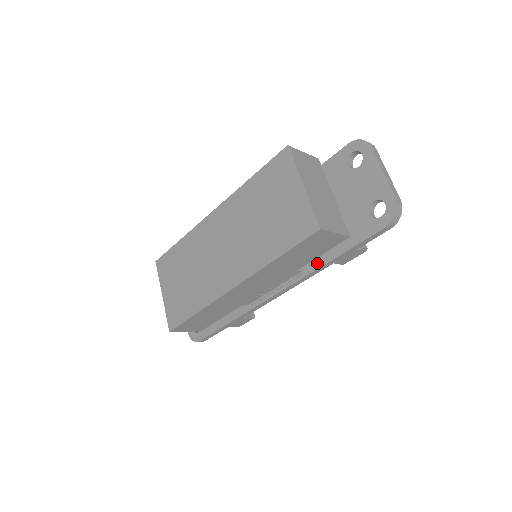
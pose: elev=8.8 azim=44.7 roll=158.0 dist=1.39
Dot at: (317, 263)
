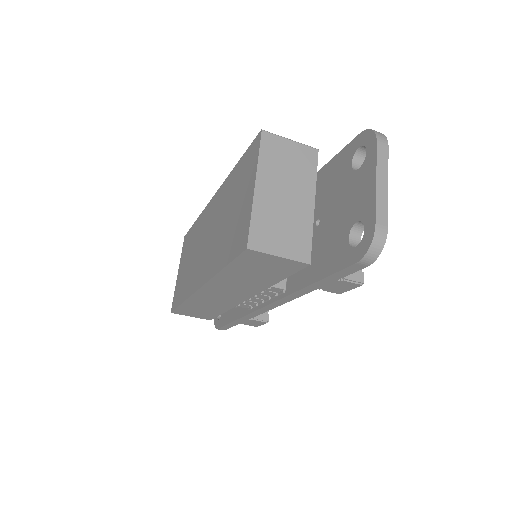
Dot at: (296, 284)
